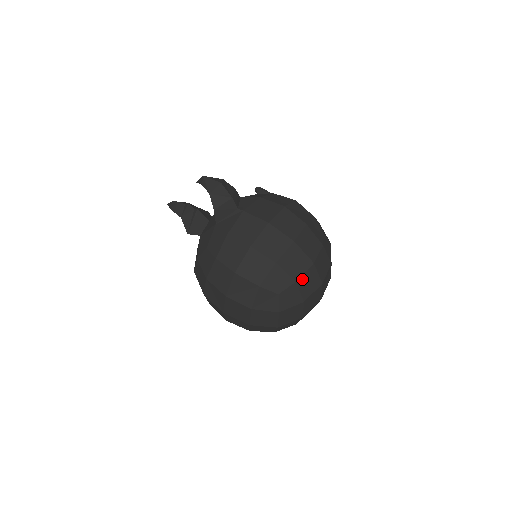
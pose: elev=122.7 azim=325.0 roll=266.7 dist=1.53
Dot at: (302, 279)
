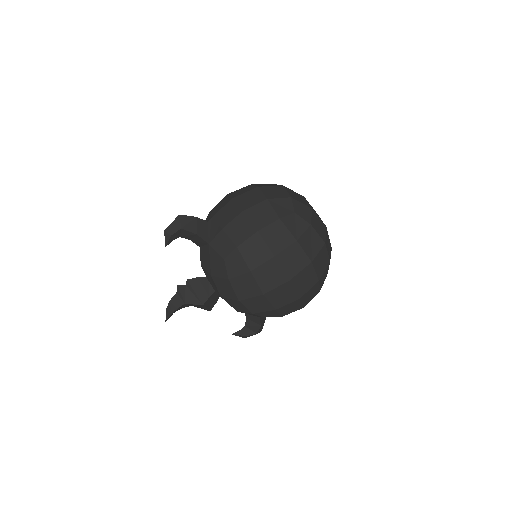
Dot at: (292, 196)
